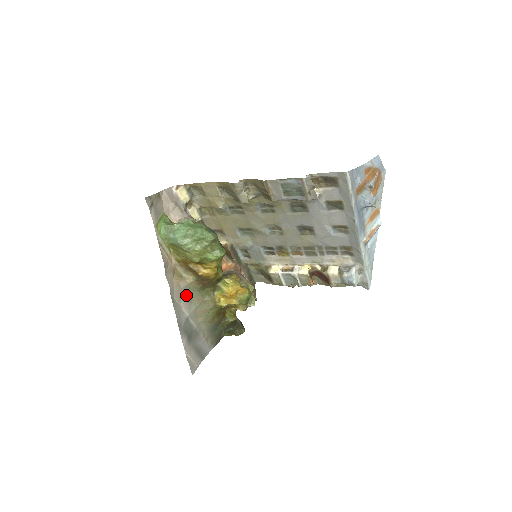
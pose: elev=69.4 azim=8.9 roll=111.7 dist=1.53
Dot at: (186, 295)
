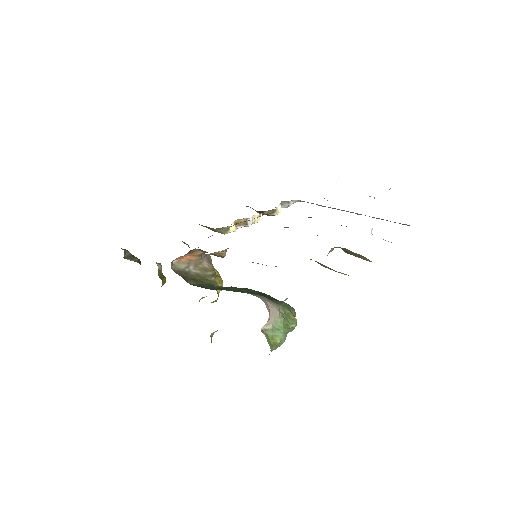
Dot at: occluded
